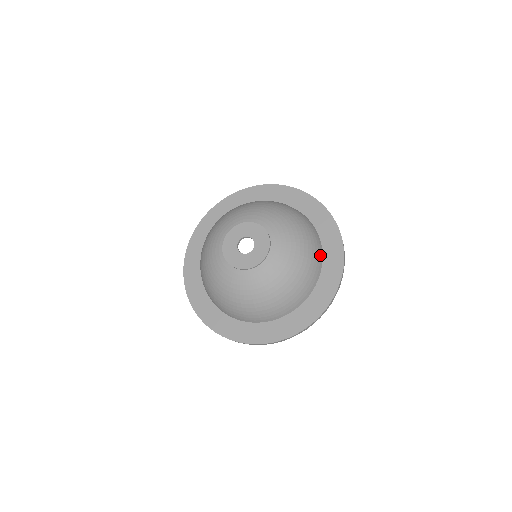
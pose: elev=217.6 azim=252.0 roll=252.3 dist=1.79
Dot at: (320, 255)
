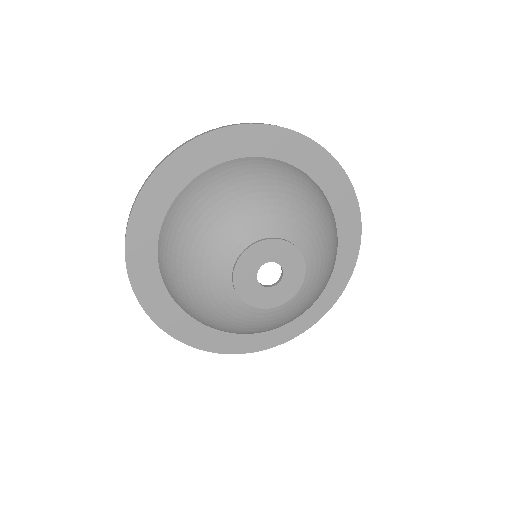
Dot at: occluded
